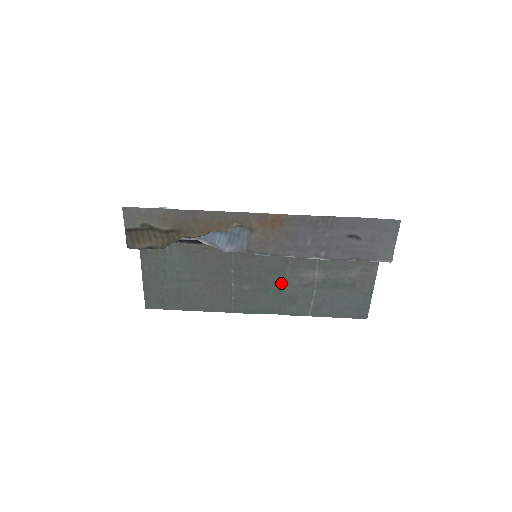
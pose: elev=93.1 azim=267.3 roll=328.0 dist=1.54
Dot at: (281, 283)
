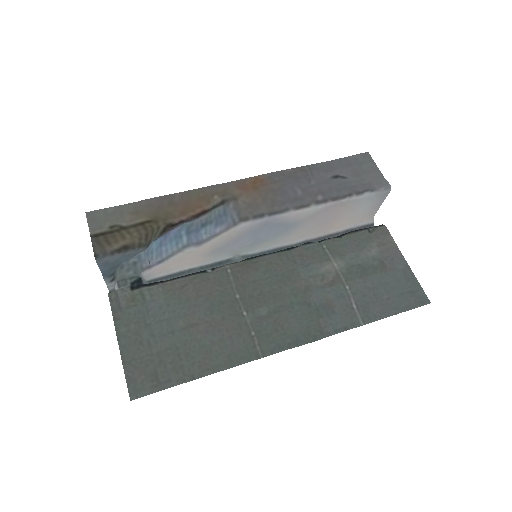
Dot at: (302, 290)
